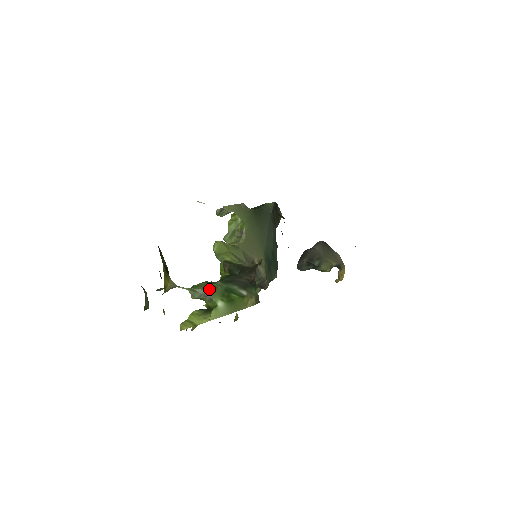
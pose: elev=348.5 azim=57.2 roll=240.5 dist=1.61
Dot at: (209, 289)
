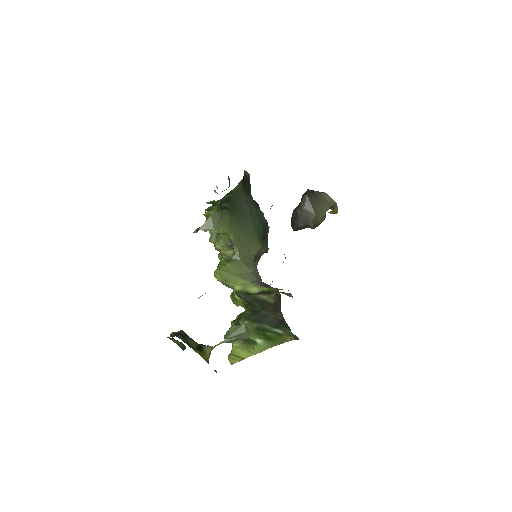
Dot at: (241, 332)
